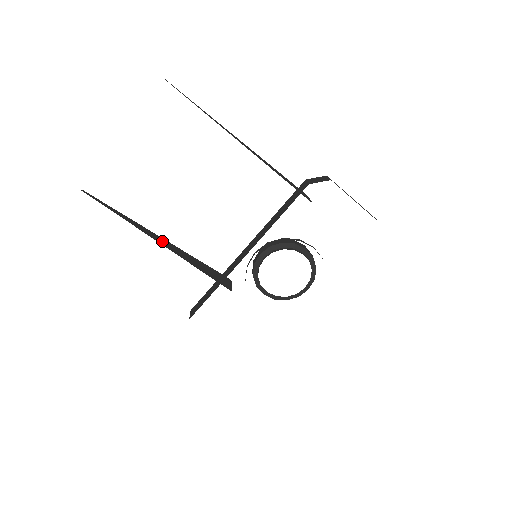
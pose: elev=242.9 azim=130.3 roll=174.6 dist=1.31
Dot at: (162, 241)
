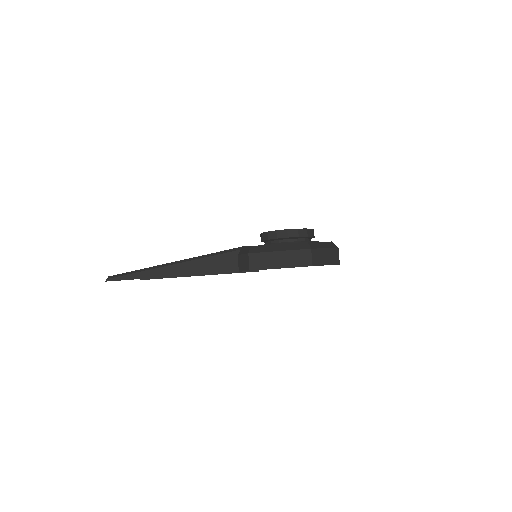
Dot at: occluded
